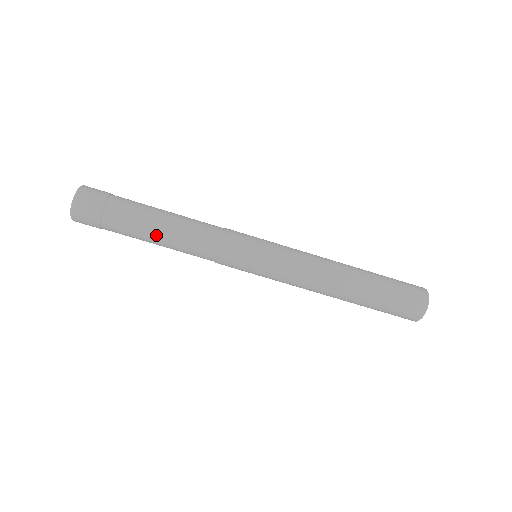
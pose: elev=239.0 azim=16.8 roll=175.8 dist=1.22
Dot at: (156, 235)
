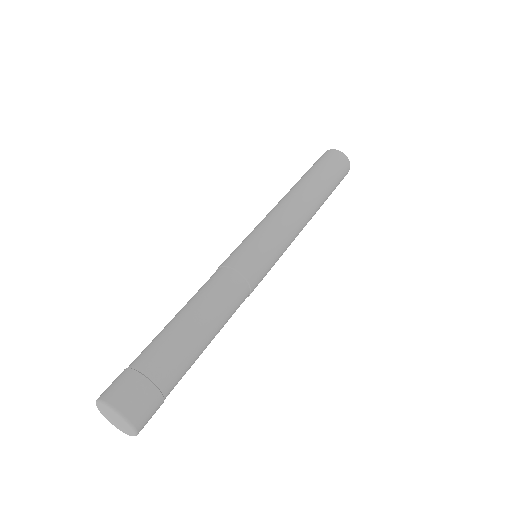
Dot at: (200, 327)
